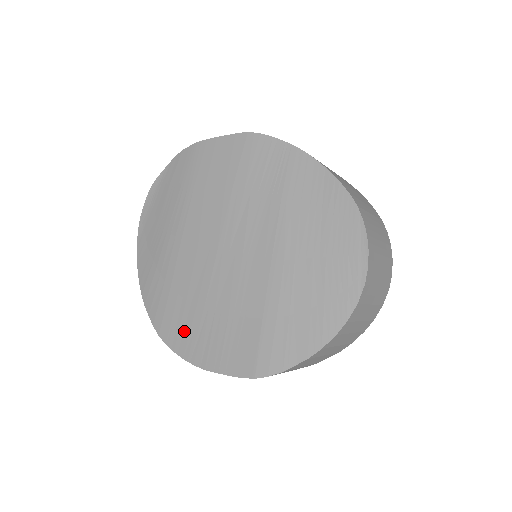
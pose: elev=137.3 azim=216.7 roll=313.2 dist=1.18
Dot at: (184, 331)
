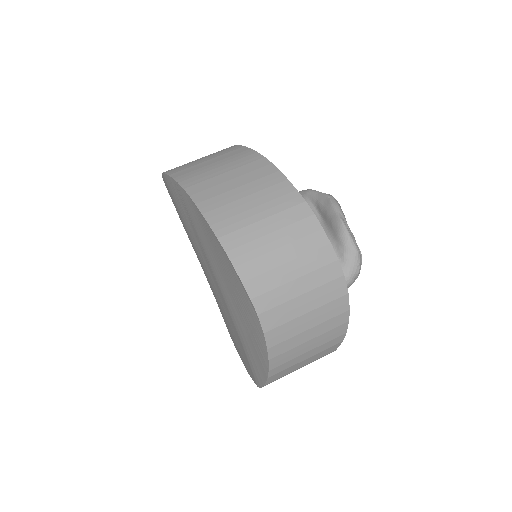
Dot at: occluded
